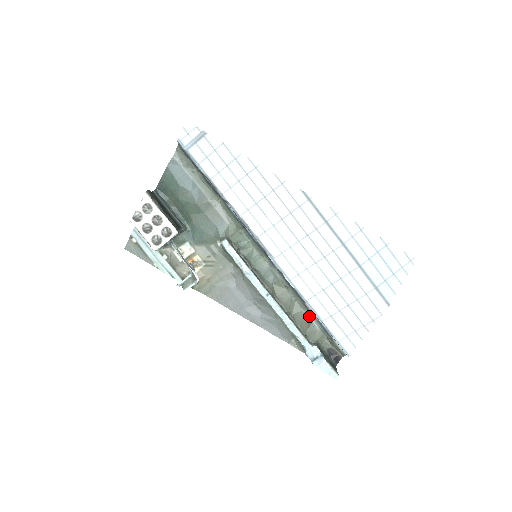
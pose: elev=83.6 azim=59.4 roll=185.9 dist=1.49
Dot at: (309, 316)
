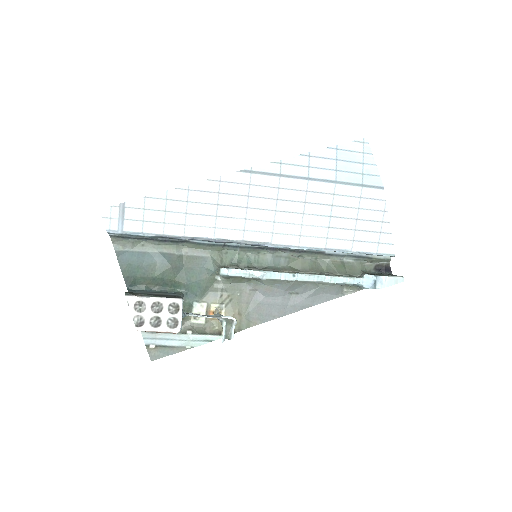
Dot at: (337, 259)
